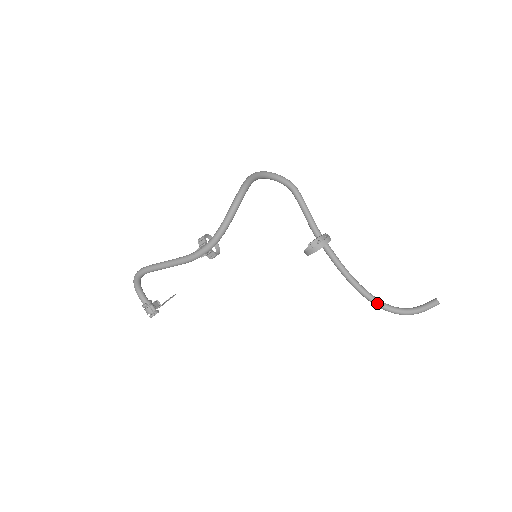
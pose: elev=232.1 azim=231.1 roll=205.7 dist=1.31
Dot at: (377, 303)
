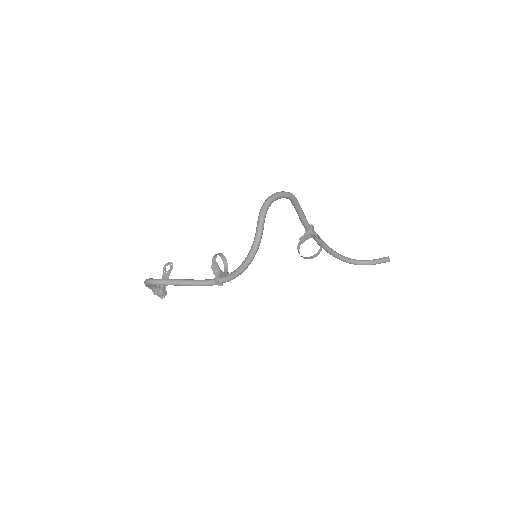
Dot at: (344, 261)
